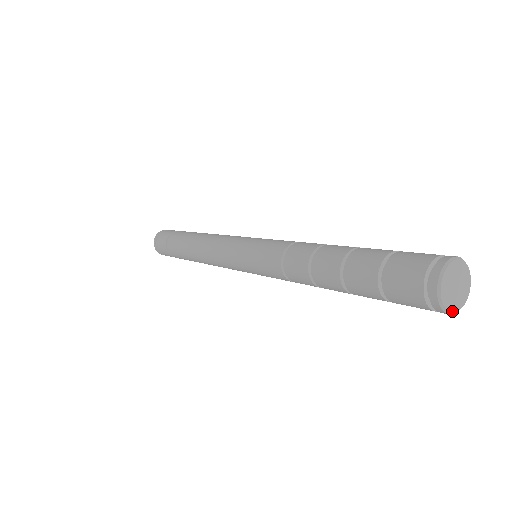
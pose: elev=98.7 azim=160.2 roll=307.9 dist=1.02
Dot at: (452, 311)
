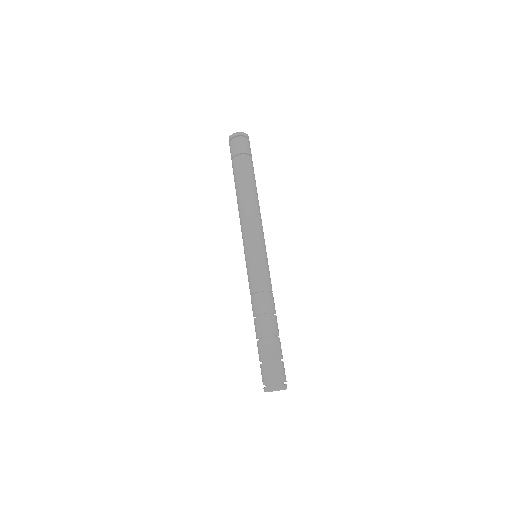
Dot at: occluded
